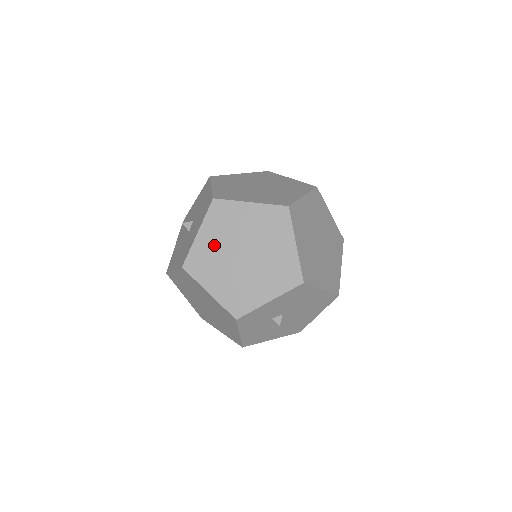
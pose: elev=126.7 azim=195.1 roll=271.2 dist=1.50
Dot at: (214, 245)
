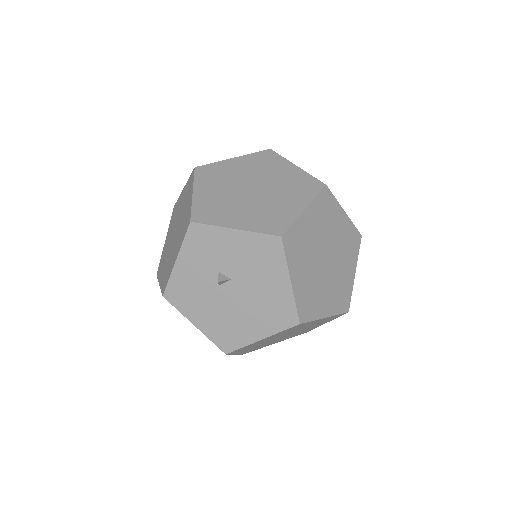
Dot at: (237, 170)
